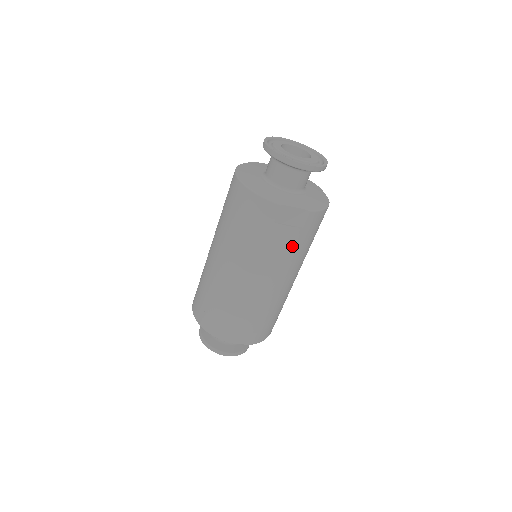
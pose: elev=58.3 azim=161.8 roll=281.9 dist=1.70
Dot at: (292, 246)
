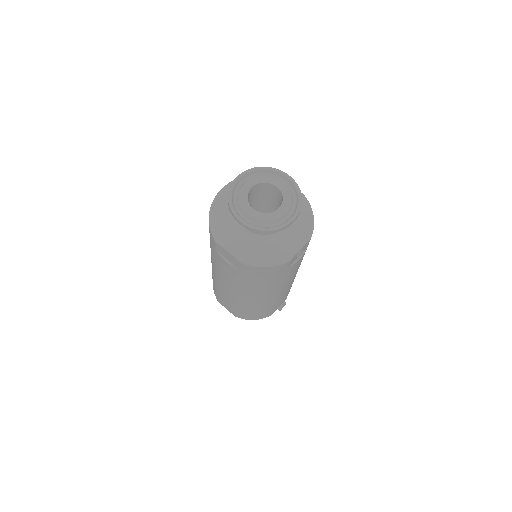
Dot at: (236, 276)
